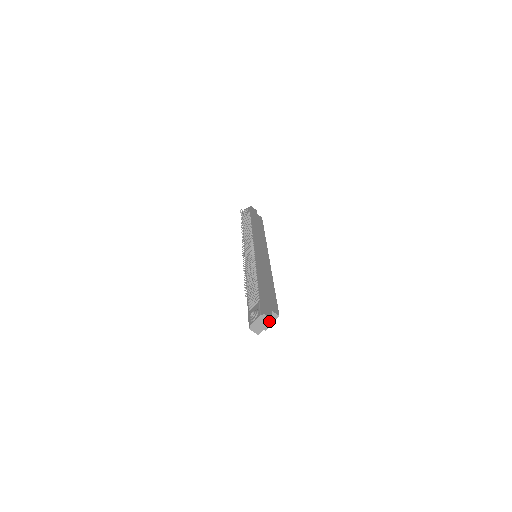
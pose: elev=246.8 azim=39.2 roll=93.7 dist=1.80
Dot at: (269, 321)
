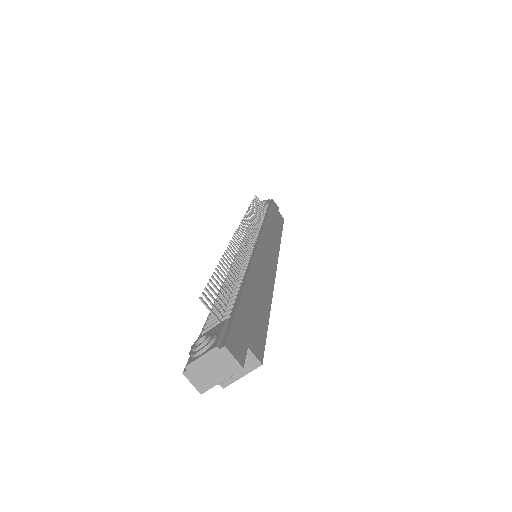
Dot at: (233, 368)
